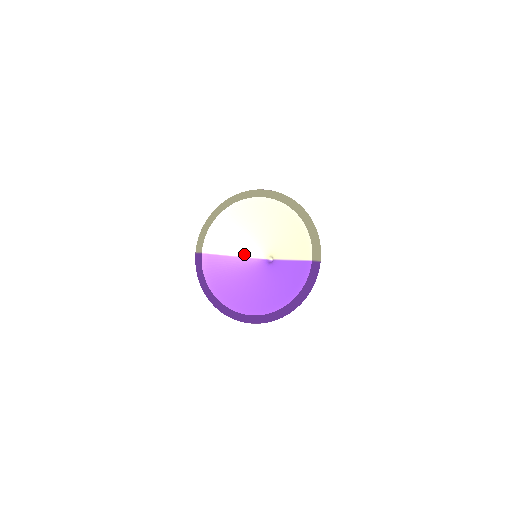
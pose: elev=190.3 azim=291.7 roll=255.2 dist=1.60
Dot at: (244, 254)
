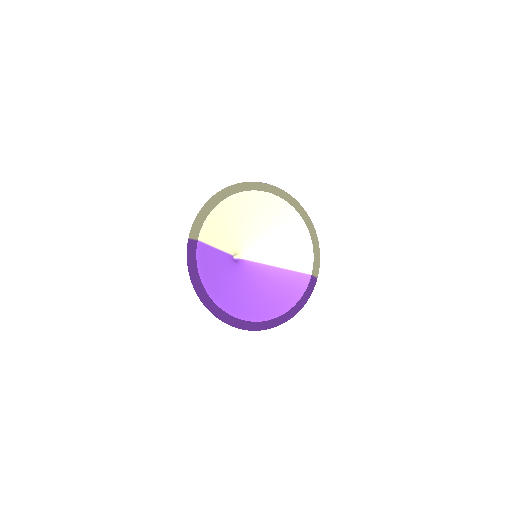
Dot at: (222, 248)
